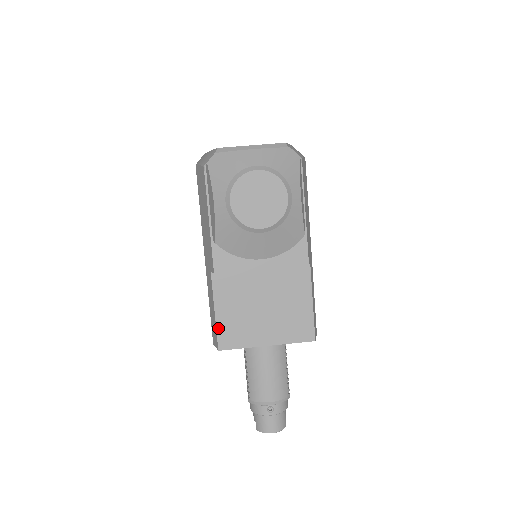
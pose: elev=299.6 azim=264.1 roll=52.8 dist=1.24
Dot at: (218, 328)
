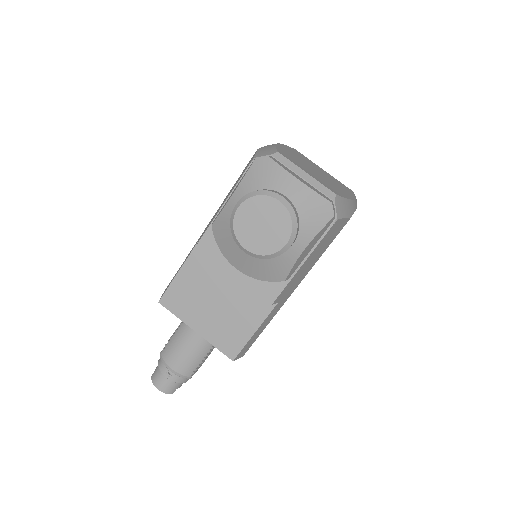
Dot at: (171, 286)
